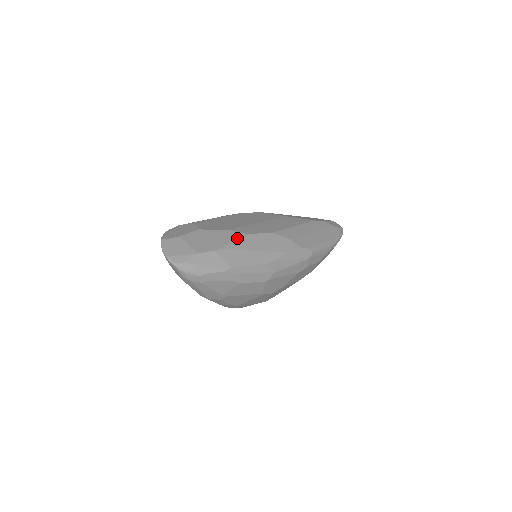
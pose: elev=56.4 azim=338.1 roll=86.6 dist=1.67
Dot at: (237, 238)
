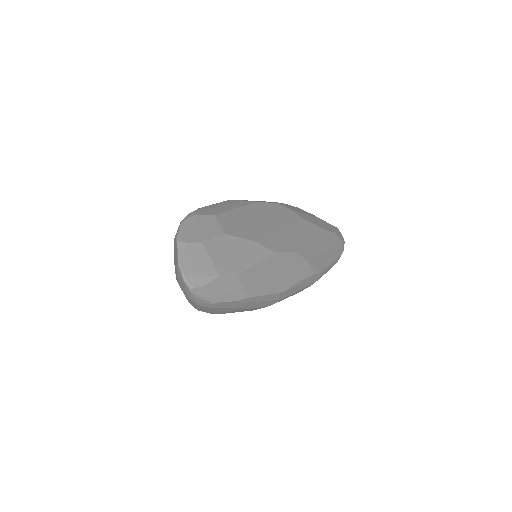
Dot at: (263, 257)
